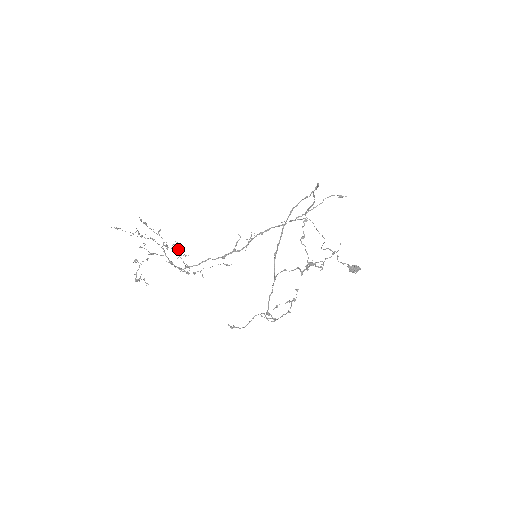
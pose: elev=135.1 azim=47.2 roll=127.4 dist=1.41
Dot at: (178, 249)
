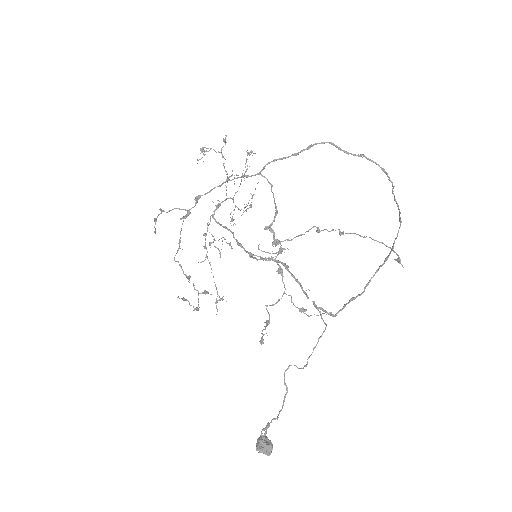
Dot at: (228, 243)
